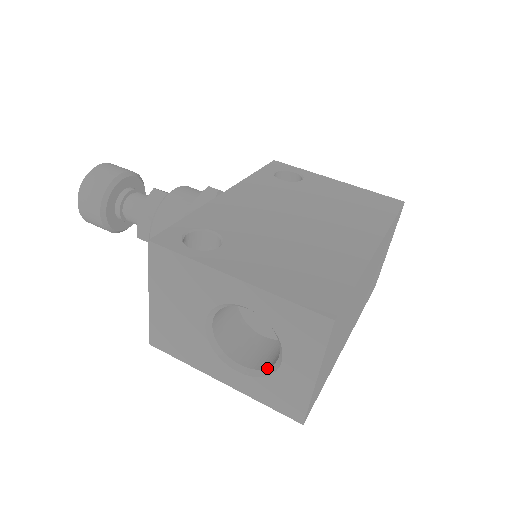
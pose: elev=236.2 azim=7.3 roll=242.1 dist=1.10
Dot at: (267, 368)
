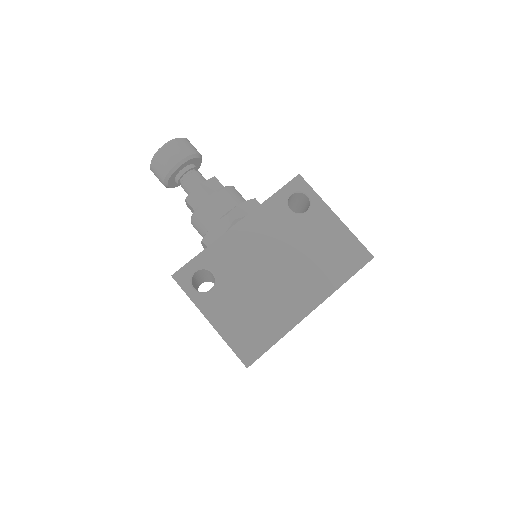
Dot at: occluded
